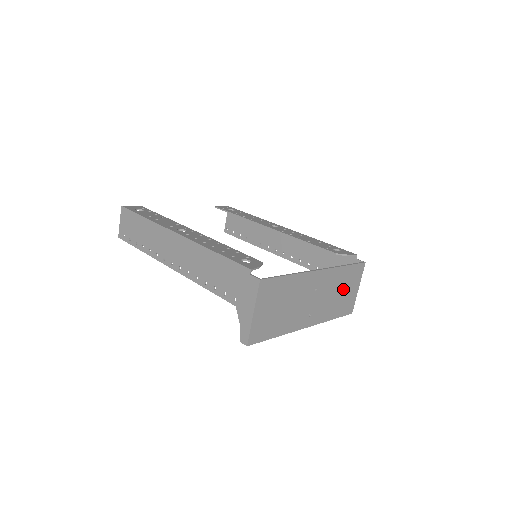
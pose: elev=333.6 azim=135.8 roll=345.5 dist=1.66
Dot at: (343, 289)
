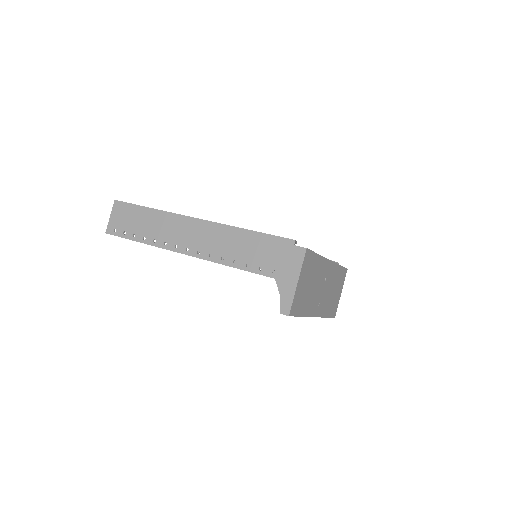
Dot at: (335, 289)
